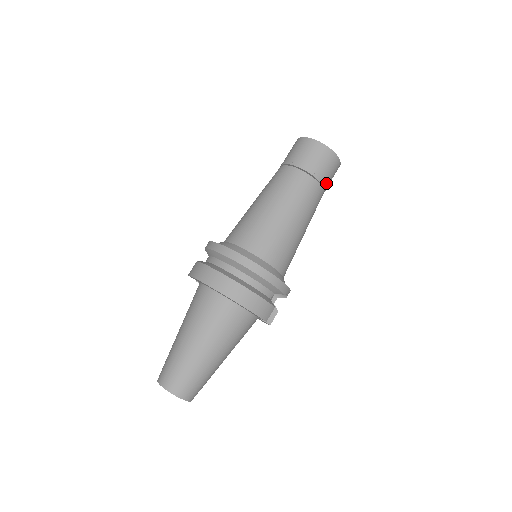
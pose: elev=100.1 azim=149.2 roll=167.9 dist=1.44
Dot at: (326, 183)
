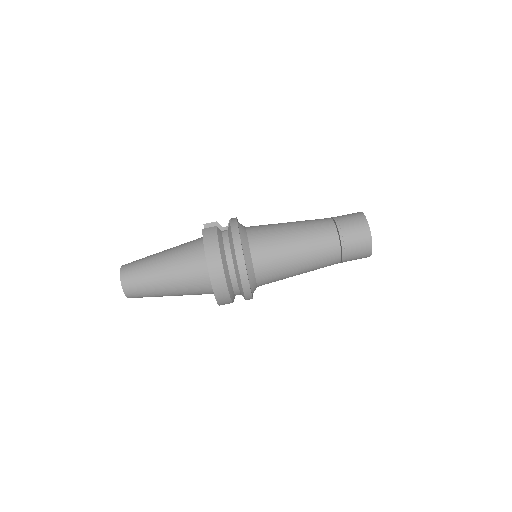
Dot at: occluded
